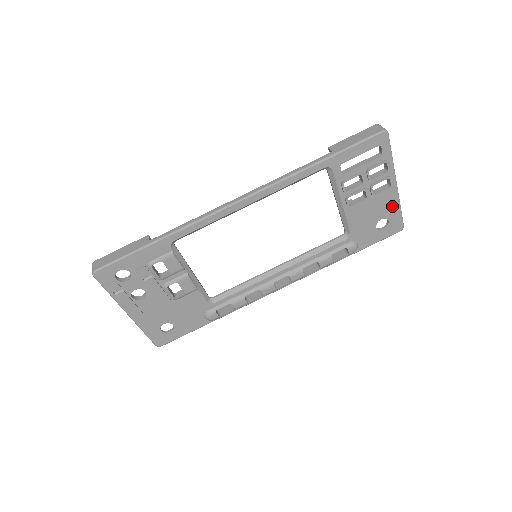
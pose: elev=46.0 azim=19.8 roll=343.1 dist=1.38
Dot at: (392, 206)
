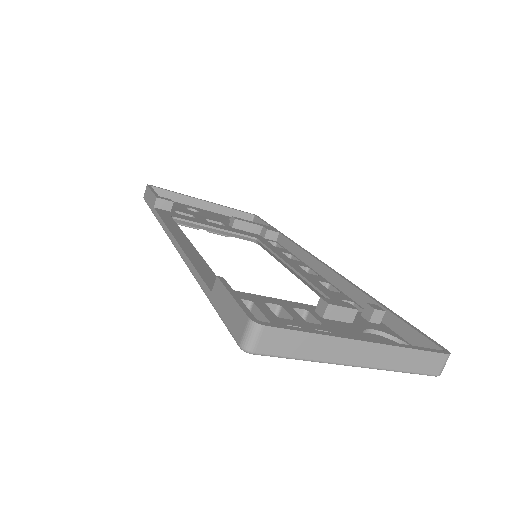
Dot at: occluded
